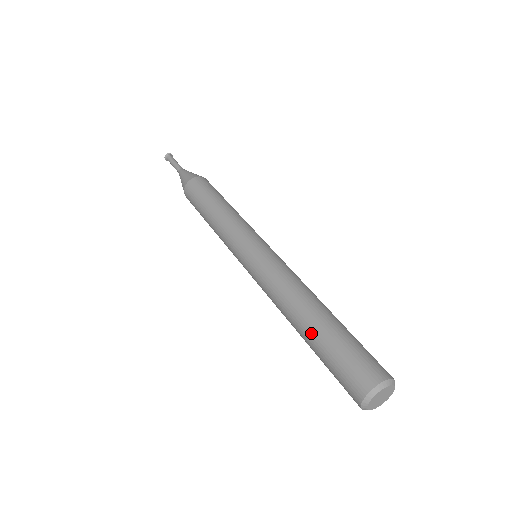
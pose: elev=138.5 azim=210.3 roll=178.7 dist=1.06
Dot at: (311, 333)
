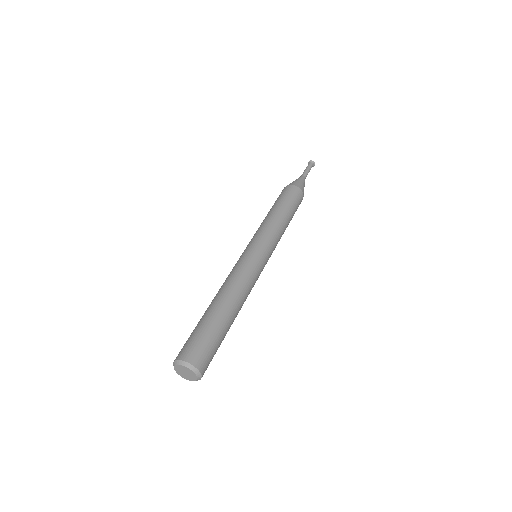
Dot at: occluded
